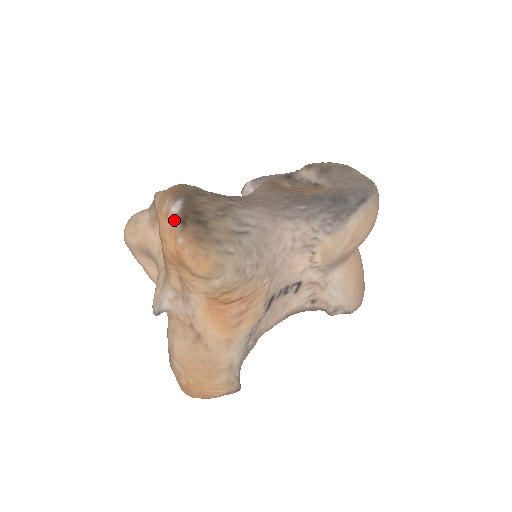
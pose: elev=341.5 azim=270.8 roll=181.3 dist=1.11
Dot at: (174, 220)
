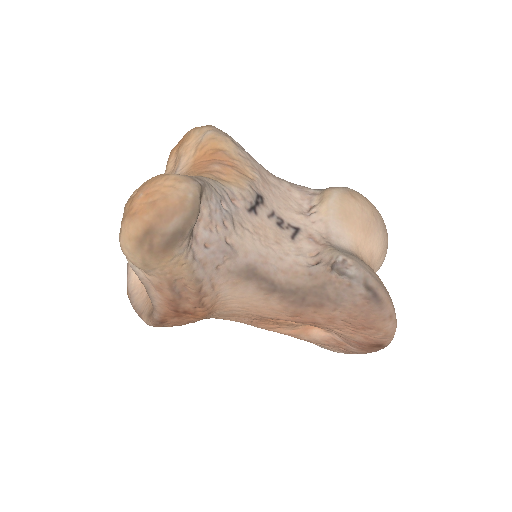
Dot at: occluded
